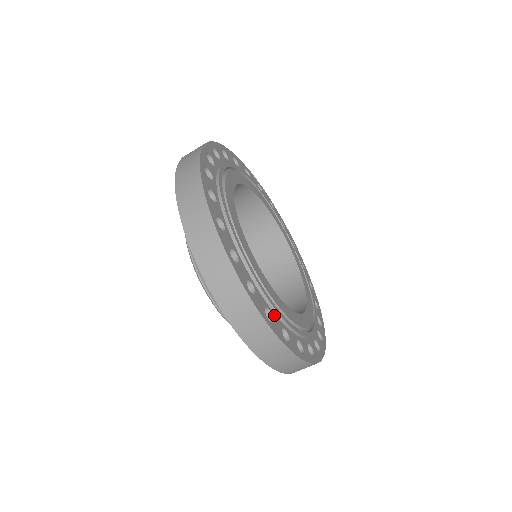
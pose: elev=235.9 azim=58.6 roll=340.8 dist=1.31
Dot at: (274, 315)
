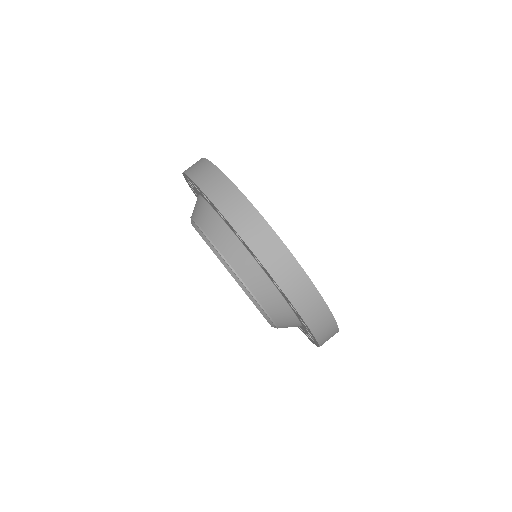
Dot at: occluded
